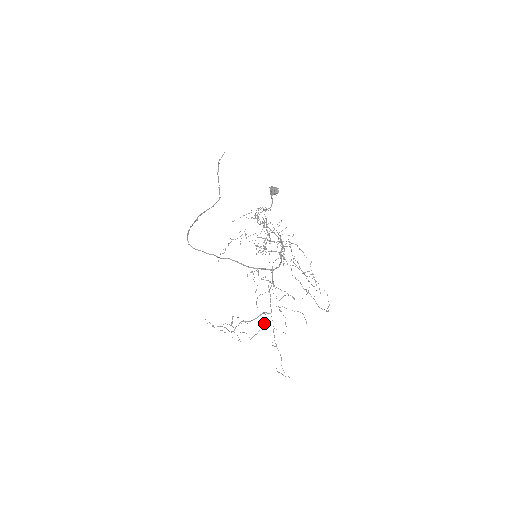
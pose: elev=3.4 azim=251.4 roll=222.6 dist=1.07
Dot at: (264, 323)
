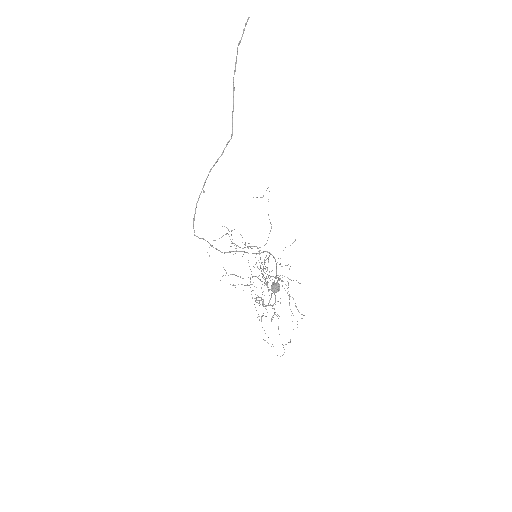
Dot at: occluded
